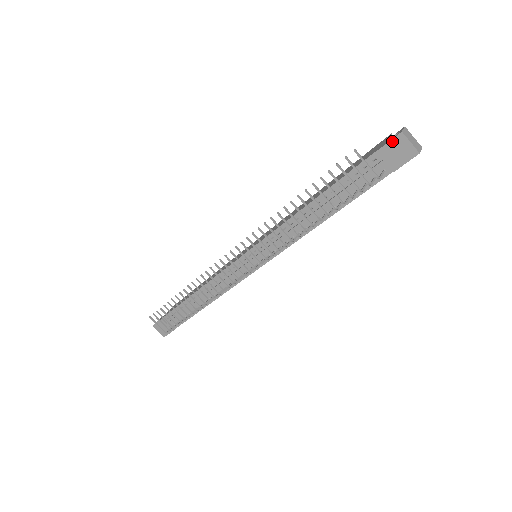
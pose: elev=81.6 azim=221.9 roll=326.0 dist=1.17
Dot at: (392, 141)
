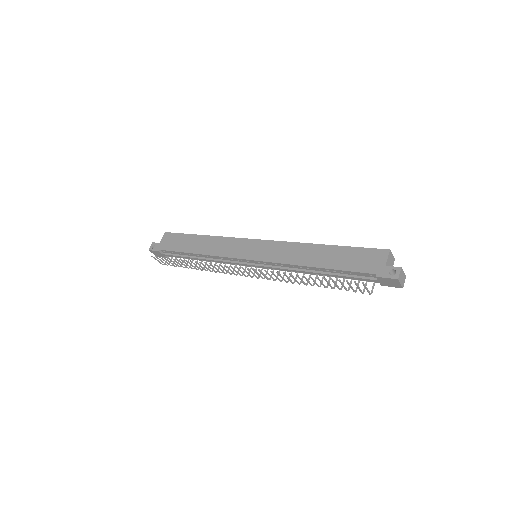
Dot at: (389, 279)
